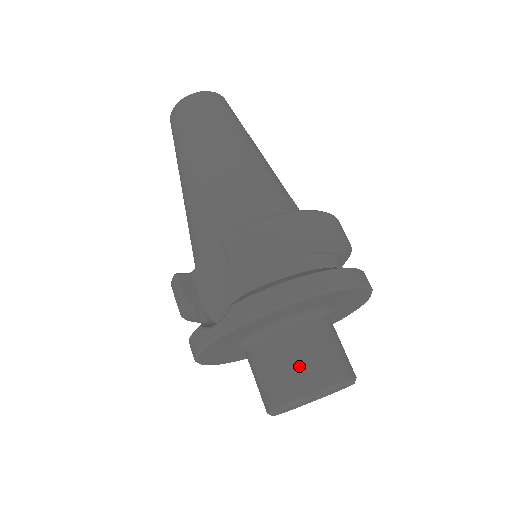
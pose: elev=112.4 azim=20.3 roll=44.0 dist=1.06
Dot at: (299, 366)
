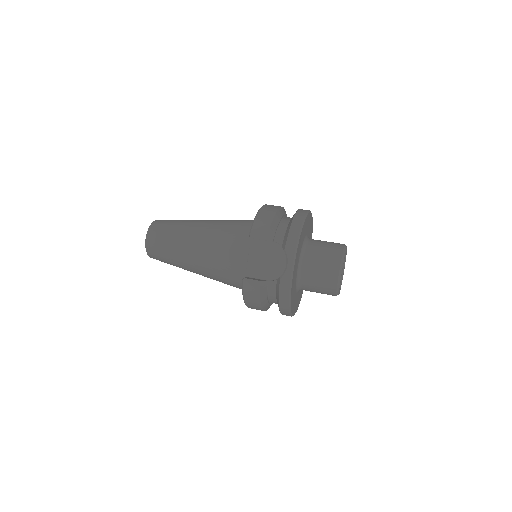
Dot at: (327, 253)
